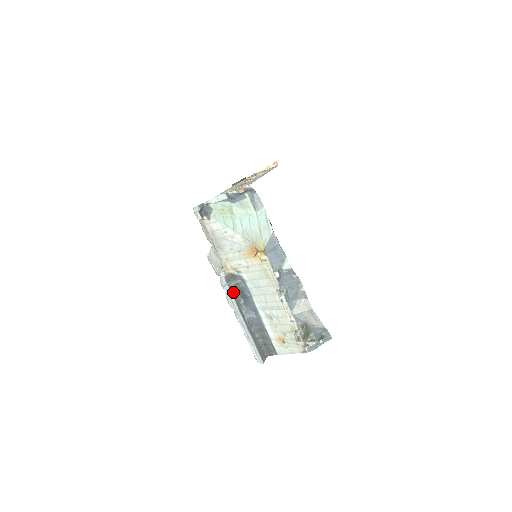
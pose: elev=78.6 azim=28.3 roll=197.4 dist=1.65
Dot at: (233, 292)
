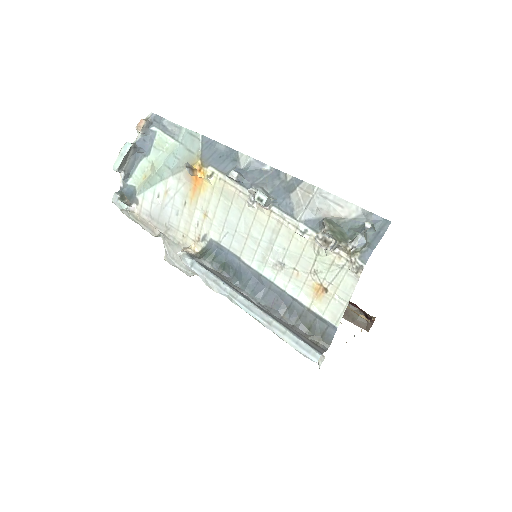
Dot at: (211, 270)
